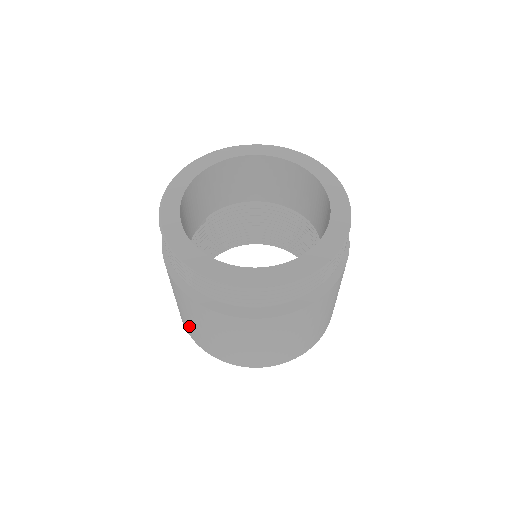
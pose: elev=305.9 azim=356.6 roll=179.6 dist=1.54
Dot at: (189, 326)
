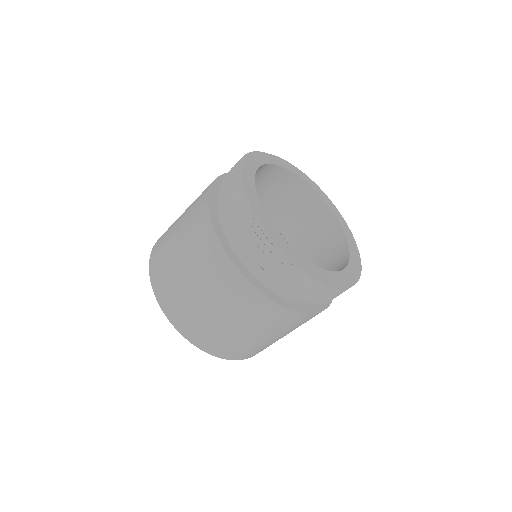
Dot at: (197, 317)
